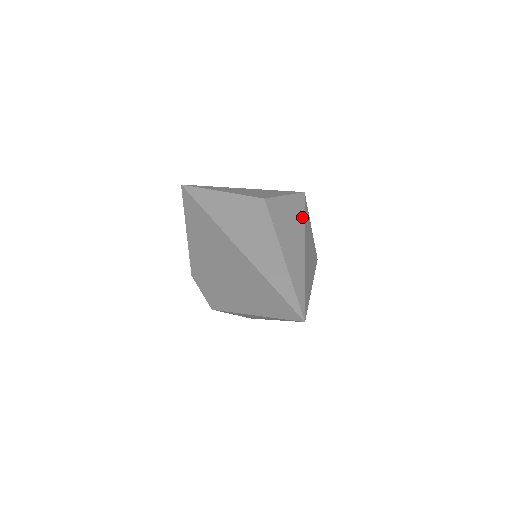
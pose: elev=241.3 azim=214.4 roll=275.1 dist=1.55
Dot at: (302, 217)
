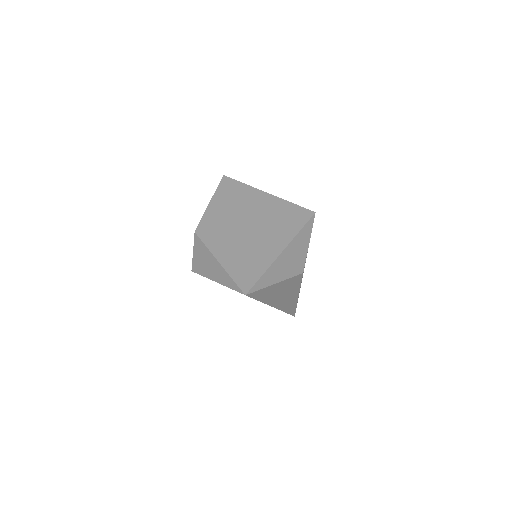
Dot at: occluded
